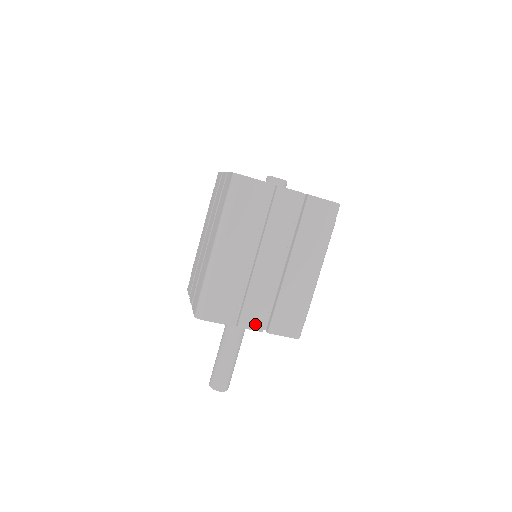
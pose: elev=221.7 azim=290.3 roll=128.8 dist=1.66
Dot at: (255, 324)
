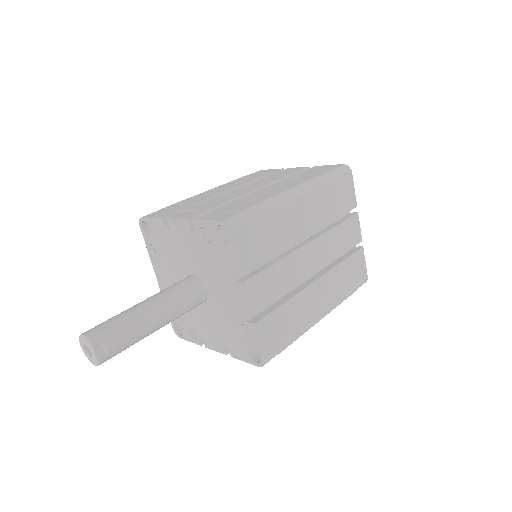
Dot at: (256, 300)
